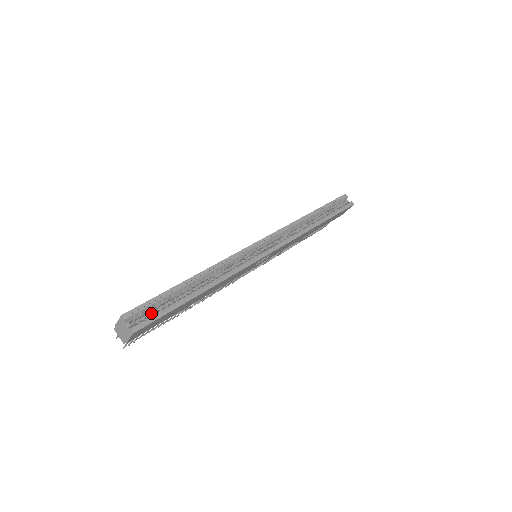
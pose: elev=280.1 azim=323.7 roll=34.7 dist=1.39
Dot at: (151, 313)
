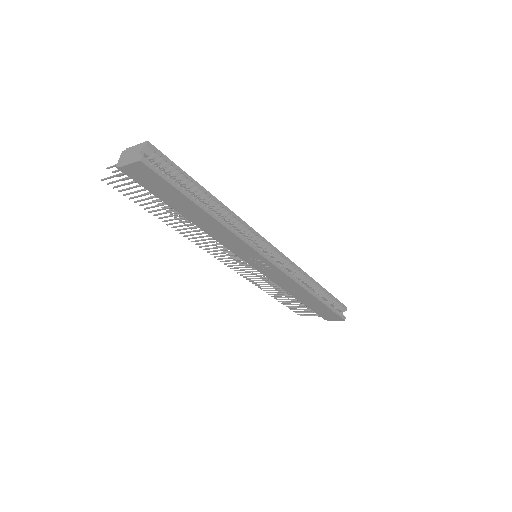
Dot at: occluded
